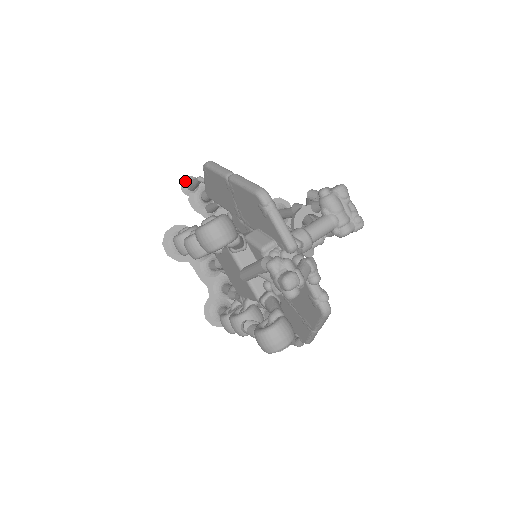
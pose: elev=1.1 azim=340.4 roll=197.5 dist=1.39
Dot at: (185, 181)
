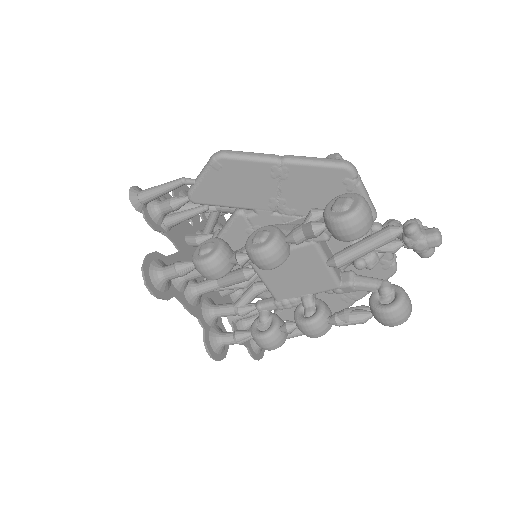
Dot at: (133, 193)
